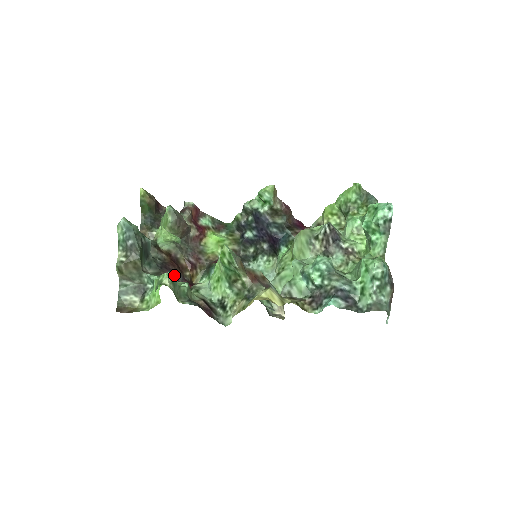
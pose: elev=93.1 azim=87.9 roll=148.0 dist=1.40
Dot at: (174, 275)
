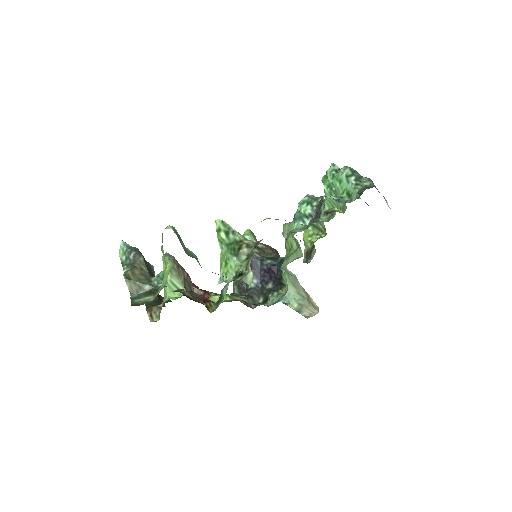
Dot at: occluded
